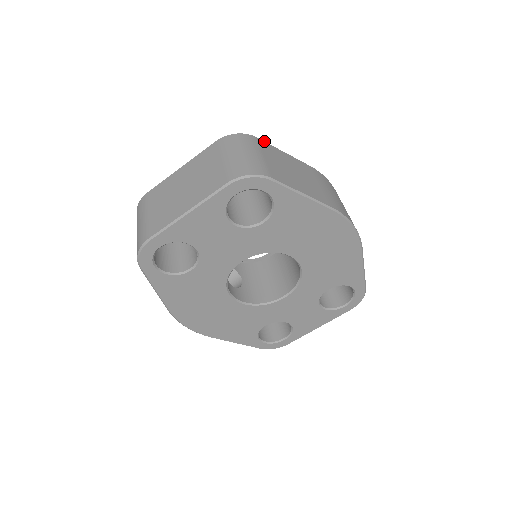
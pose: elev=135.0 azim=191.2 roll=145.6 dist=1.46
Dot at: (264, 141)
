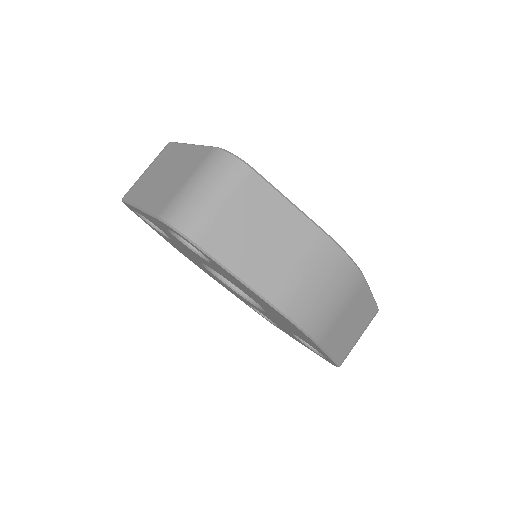
Dot at: (263, 178)
